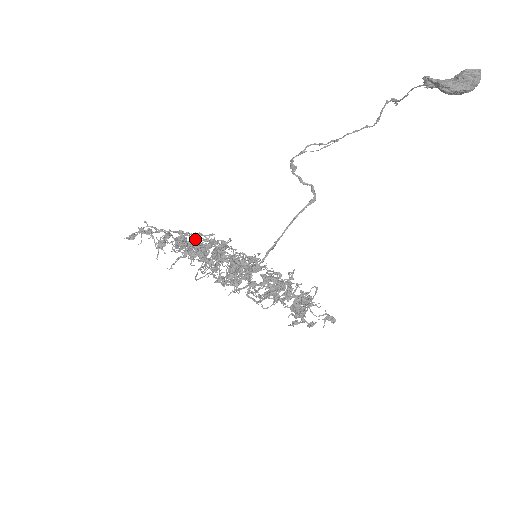
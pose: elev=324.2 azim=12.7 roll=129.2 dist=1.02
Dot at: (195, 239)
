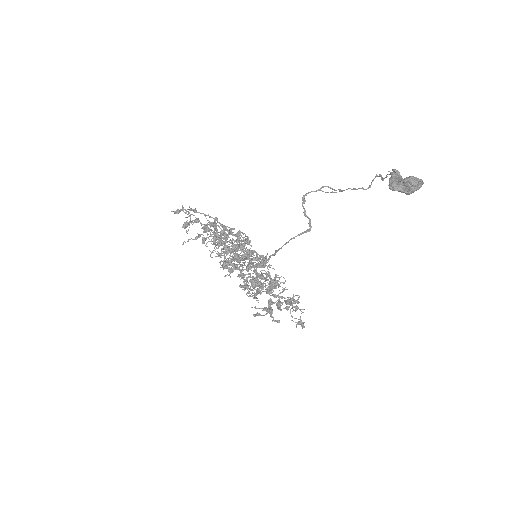
Dot at: (216, 228)
